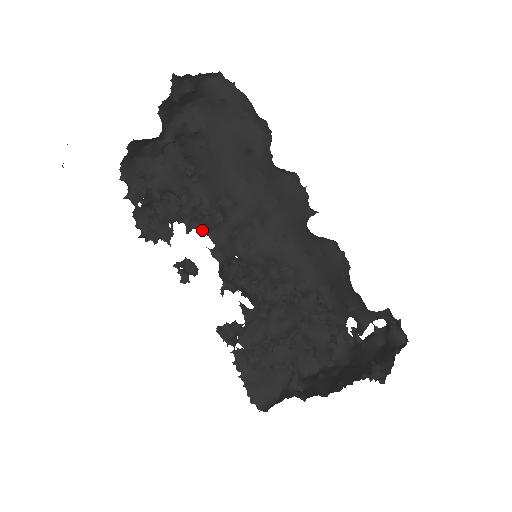
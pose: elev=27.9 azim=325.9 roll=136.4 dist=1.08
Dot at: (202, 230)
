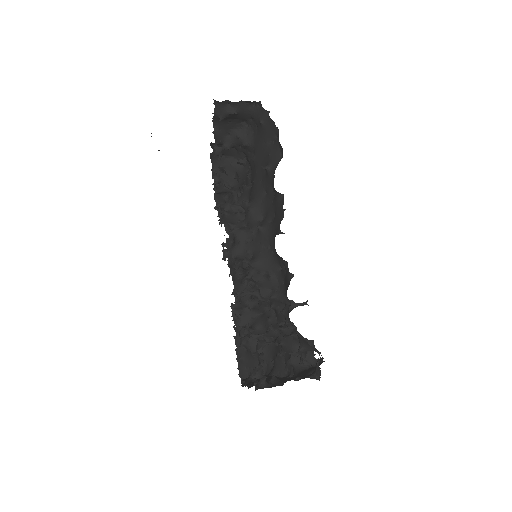
Dot at: (224, 221)
